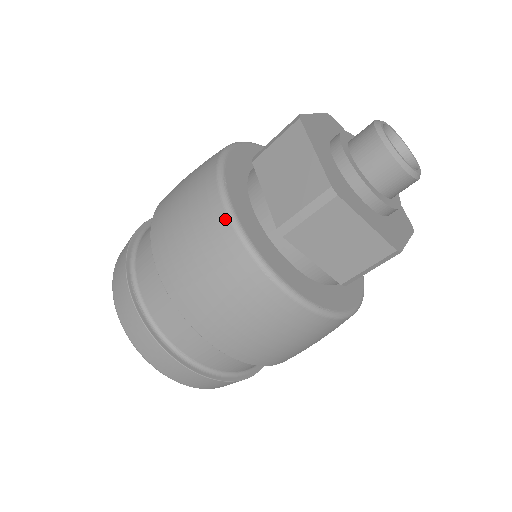
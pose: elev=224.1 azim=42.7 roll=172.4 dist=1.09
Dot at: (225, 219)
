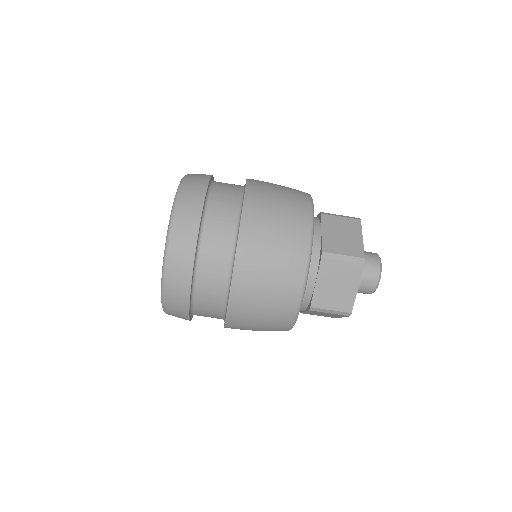
Dot at: (309, 223)
